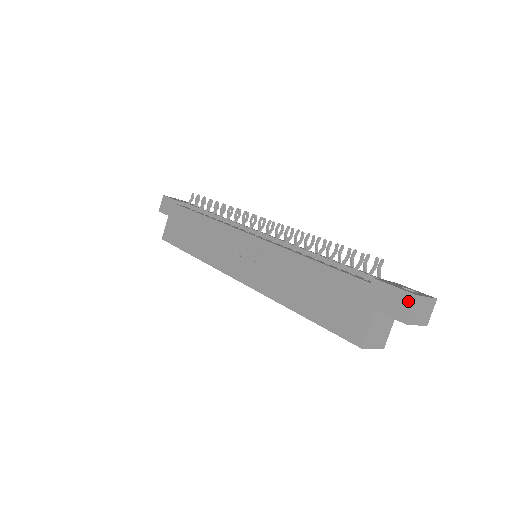
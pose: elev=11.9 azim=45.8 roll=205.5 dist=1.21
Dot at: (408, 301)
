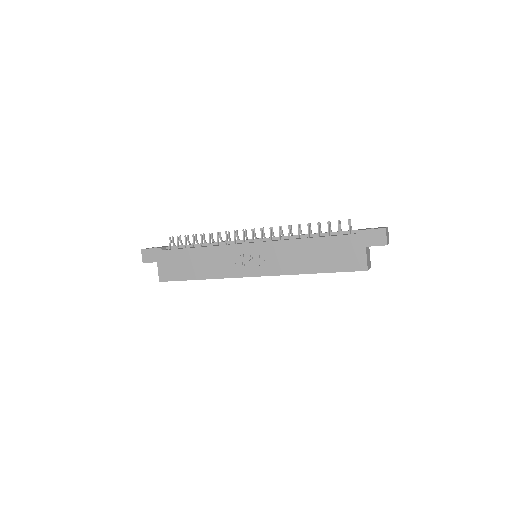
Dot at: (383, 233)
